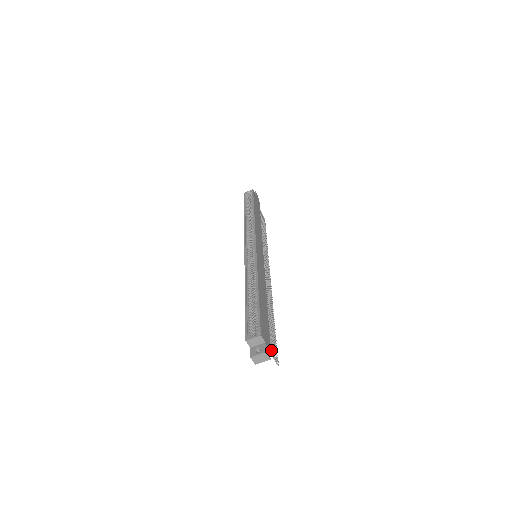
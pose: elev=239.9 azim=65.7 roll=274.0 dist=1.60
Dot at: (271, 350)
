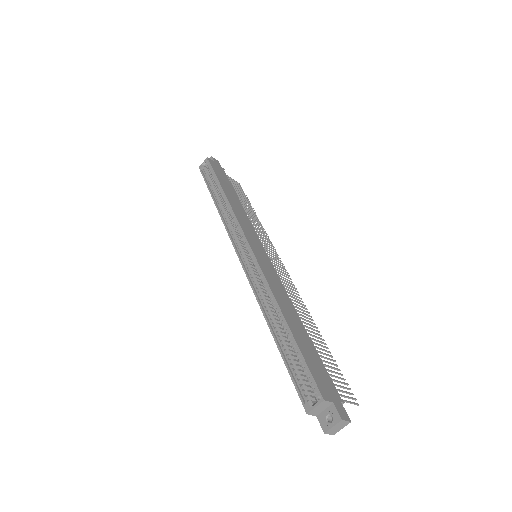
Dot at: (343, 402)
